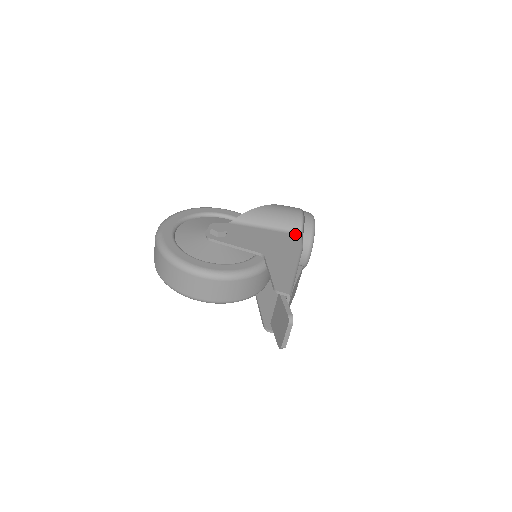
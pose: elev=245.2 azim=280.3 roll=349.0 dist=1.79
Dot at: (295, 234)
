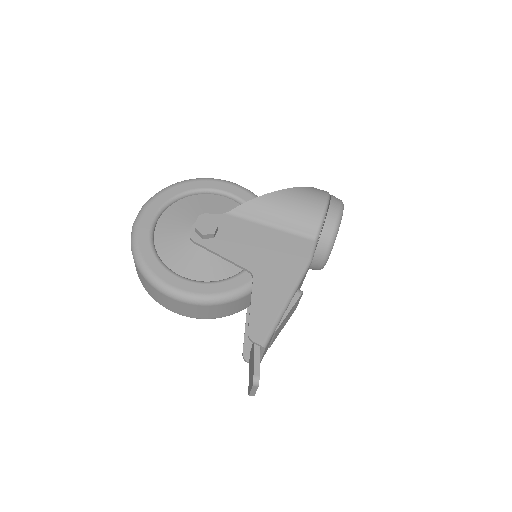
Dot at: (307, 239)
